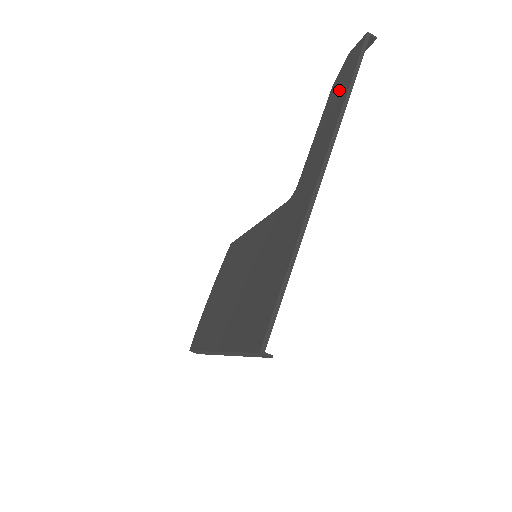
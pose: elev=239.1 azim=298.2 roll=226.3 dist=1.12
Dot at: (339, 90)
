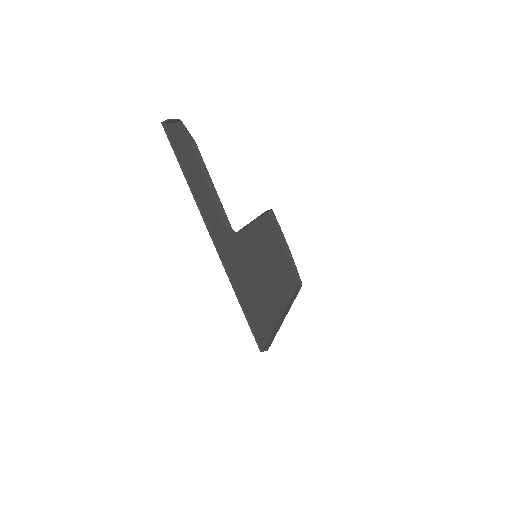
Dot at: occluded
